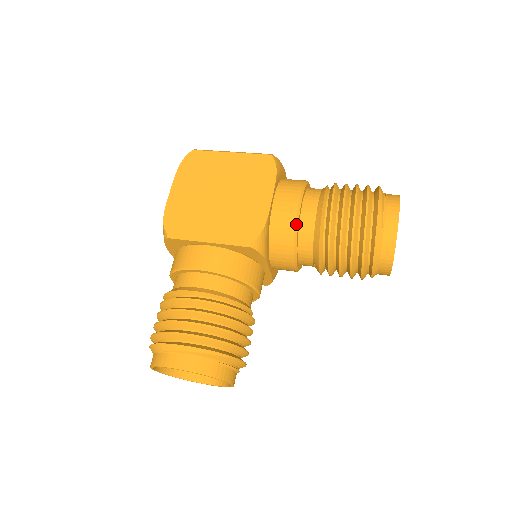
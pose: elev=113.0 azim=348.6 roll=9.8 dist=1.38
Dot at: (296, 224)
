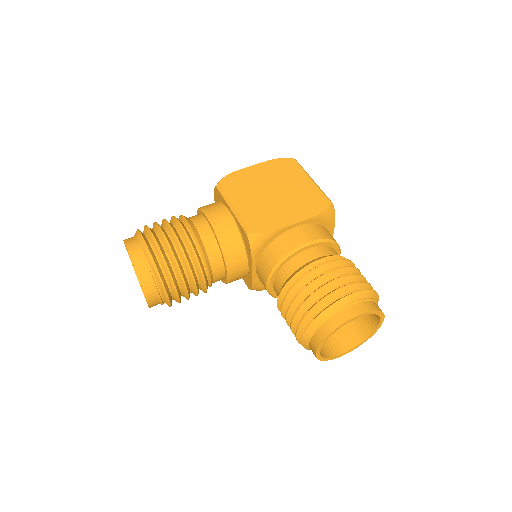
Dot at: (291, 253)
